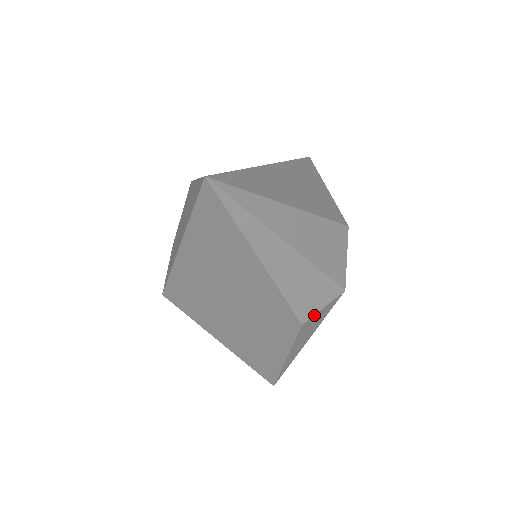
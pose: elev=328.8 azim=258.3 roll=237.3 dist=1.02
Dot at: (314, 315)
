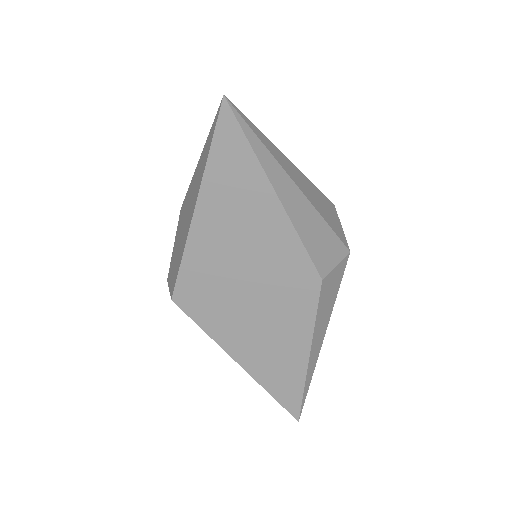
Dot at: (330, 272)
